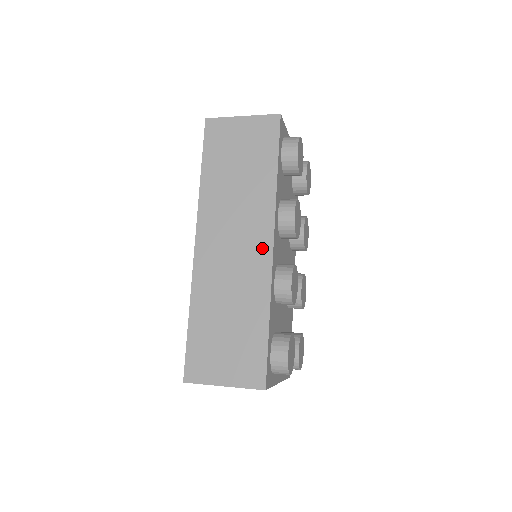
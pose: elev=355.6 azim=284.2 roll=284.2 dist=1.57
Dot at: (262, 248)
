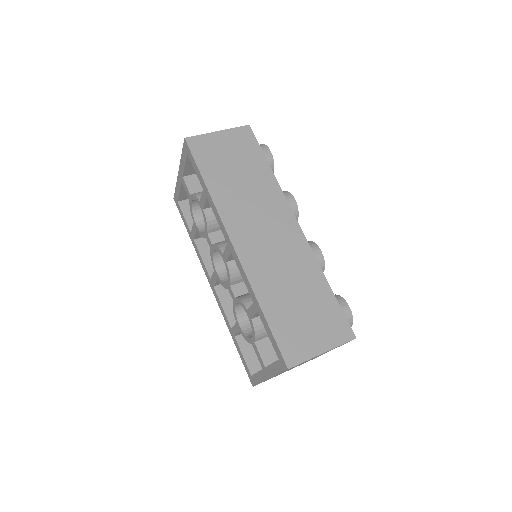
Dot at: (292, 229)
